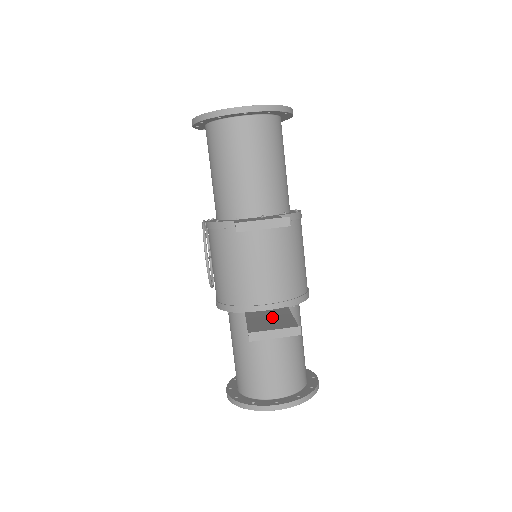
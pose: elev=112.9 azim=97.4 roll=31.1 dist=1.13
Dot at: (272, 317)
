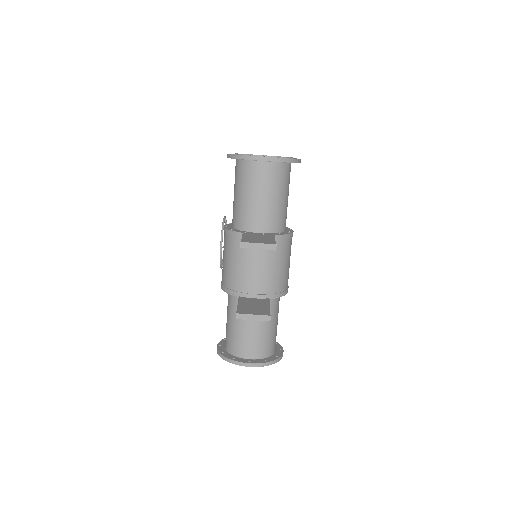
Dot at: (256, 304)
